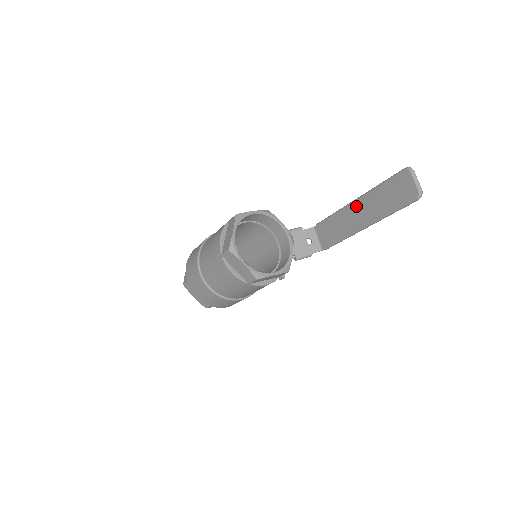
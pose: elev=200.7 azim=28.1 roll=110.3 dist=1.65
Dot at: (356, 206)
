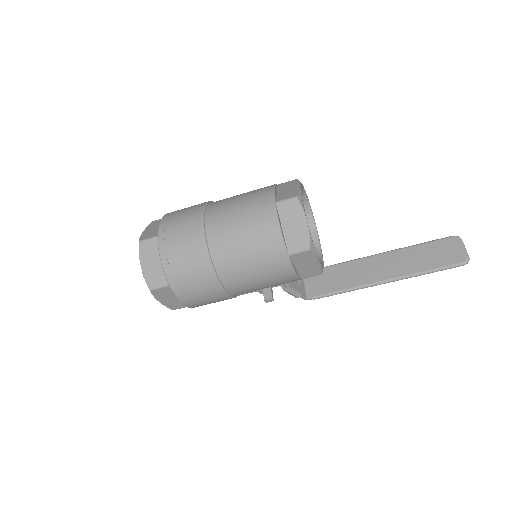
Dot at: (379, 259)
